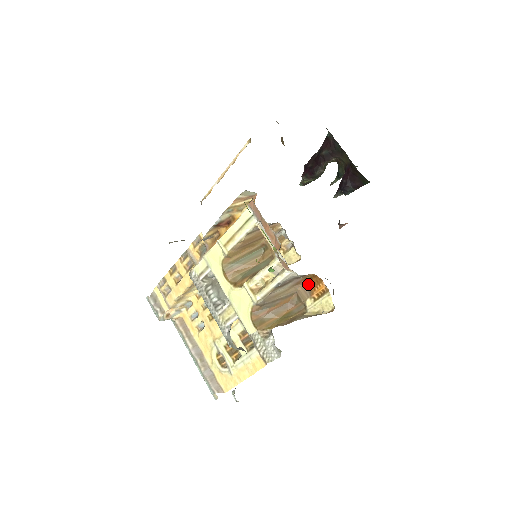
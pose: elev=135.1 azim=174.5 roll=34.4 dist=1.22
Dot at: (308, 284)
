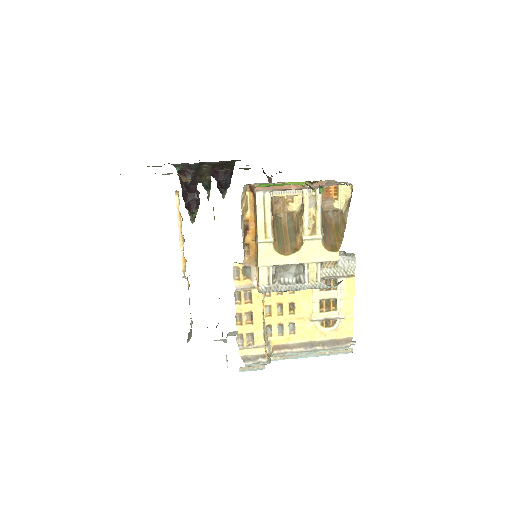
Dot at: (324, 197)
